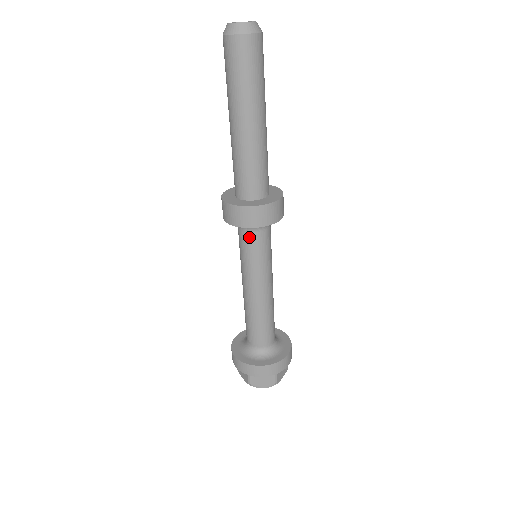
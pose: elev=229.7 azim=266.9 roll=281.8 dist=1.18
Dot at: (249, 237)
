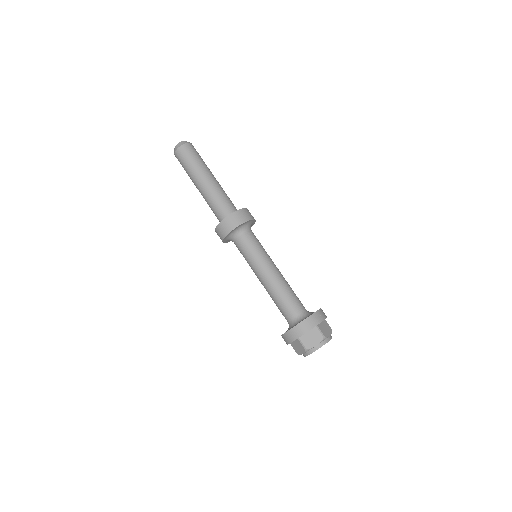
Dot at: (241, 240)
